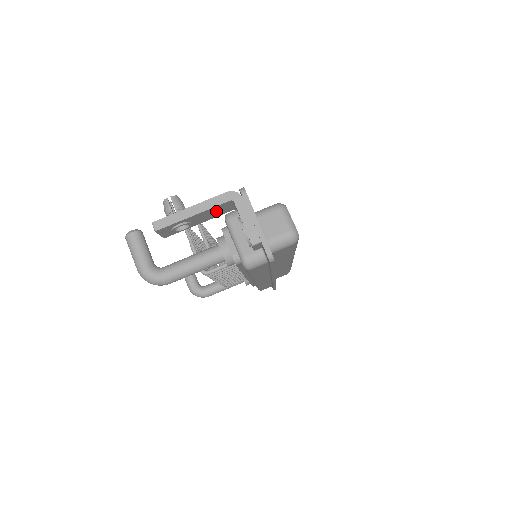
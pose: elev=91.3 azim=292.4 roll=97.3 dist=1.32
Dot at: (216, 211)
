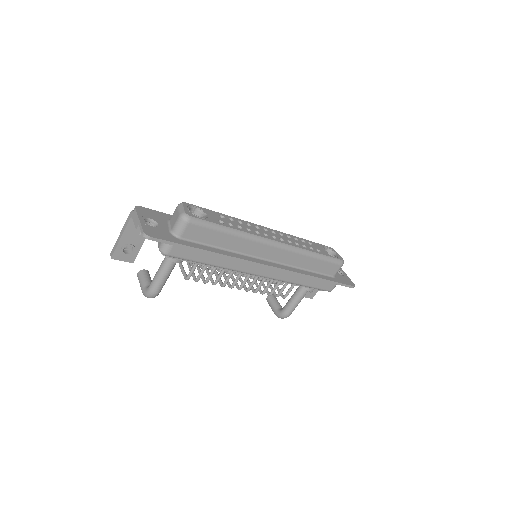
Dot at: occluded
